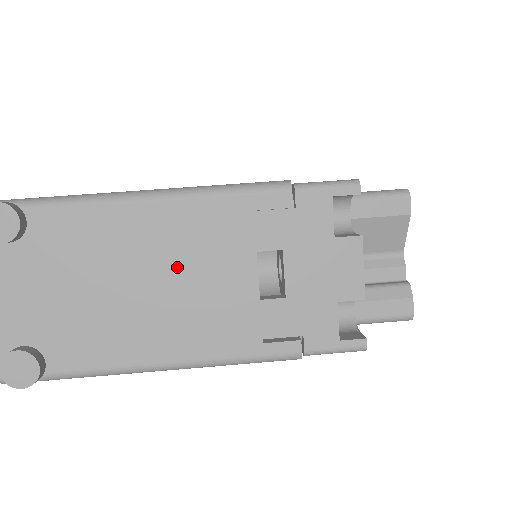
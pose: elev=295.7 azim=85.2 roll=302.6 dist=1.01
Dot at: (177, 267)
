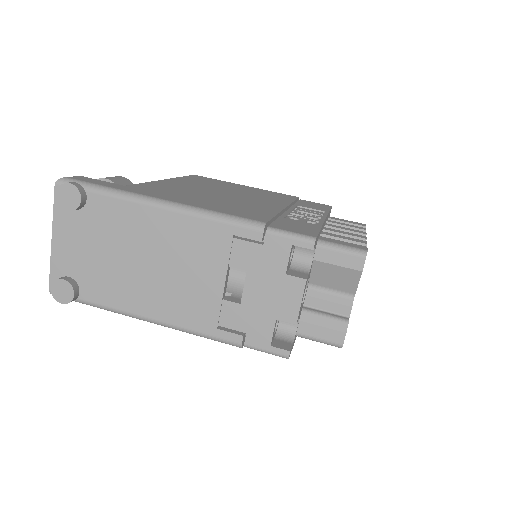
Dot at: (173, 259)
